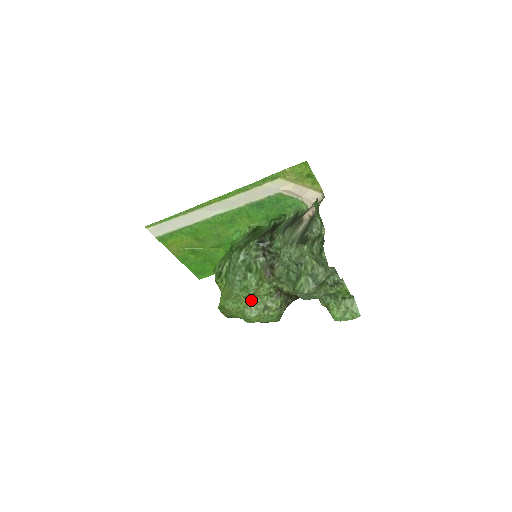
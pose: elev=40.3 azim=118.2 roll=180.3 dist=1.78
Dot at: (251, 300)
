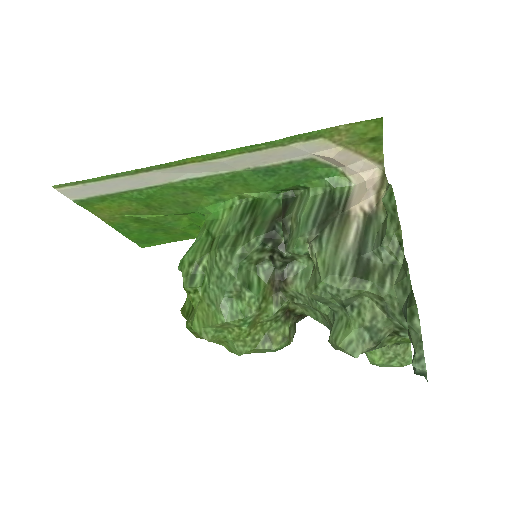
Dot at: (247, 330)
